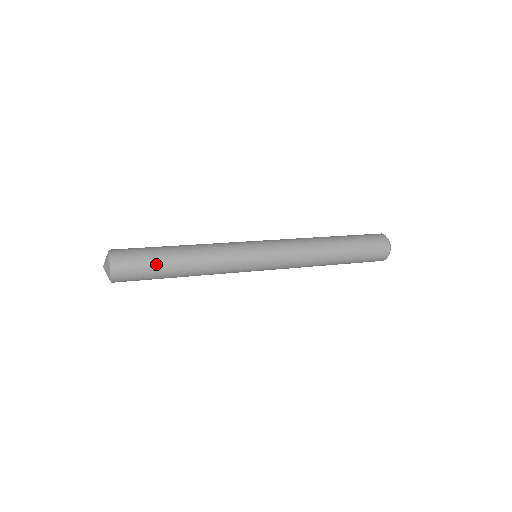
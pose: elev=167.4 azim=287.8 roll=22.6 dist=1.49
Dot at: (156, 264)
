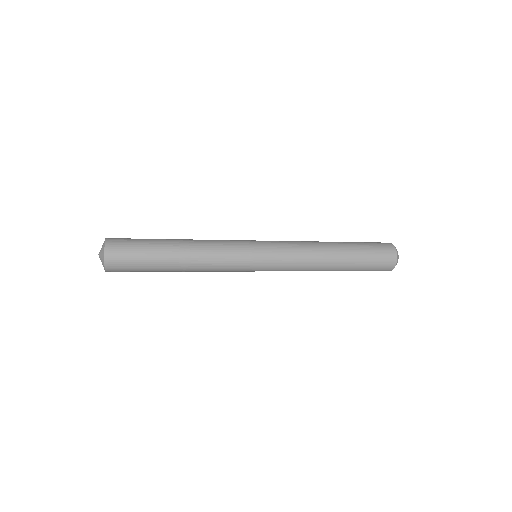
Dot at: (151, 252)
